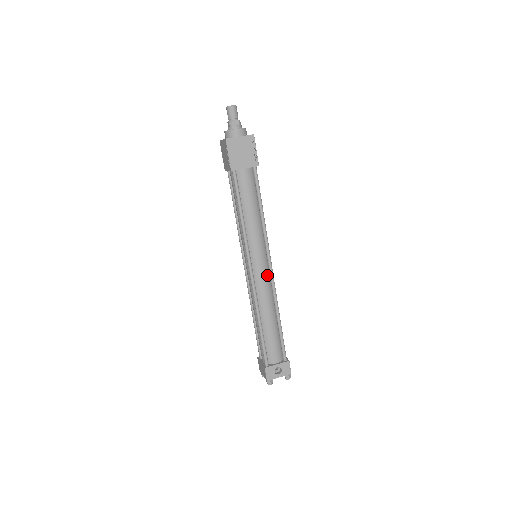
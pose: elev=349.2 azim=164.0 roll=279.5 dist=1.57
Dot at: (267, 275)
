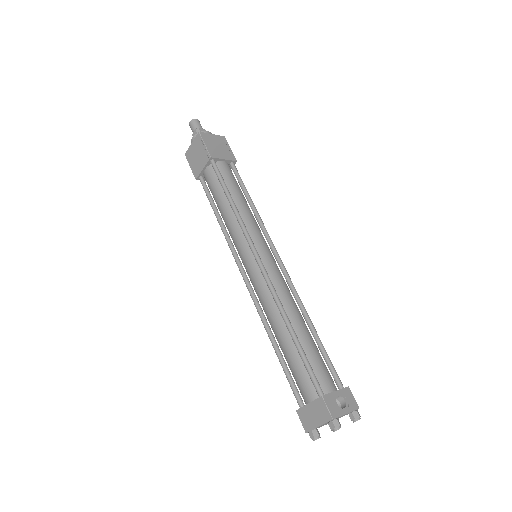
Dot at: (279, 270)
